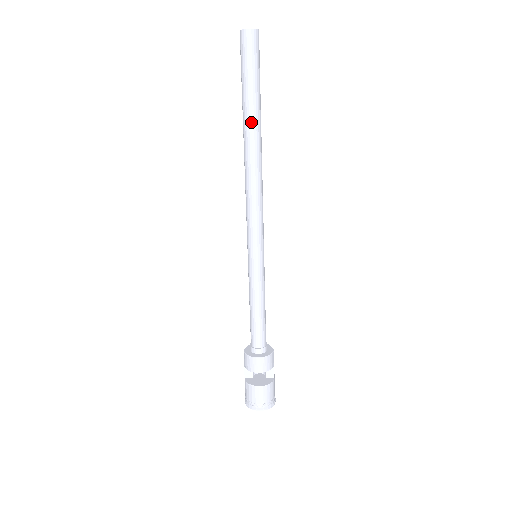
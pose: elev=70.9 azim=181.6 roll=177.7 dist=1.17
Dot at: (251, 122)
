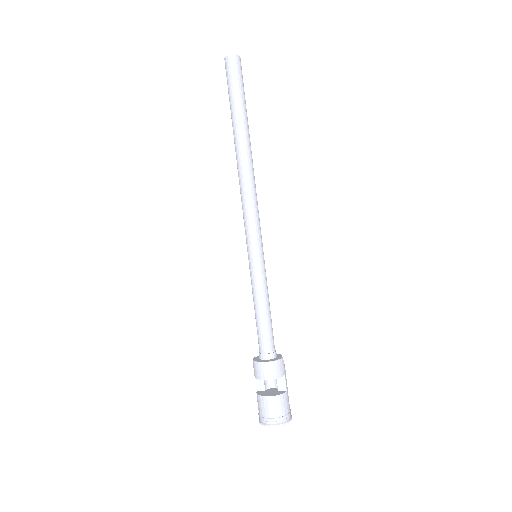
Dot at: (238, 130)
